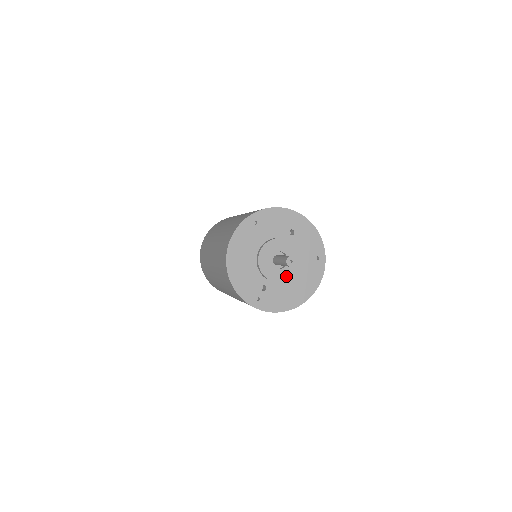
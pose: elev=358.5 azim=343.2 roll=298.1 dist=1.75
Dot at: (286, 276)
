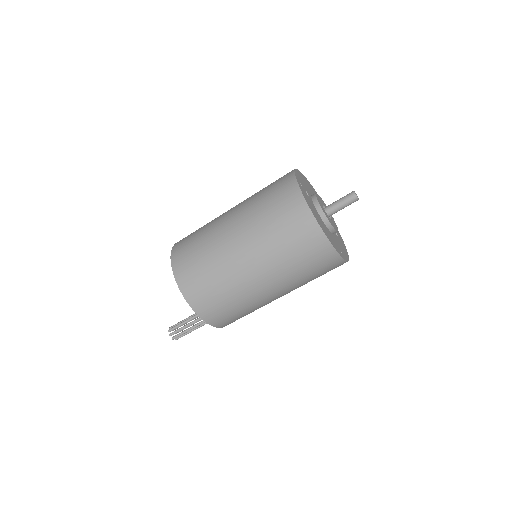
Dot at: (325, 213)
